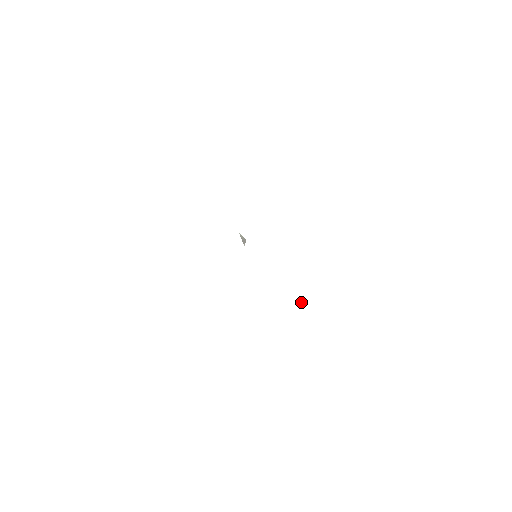
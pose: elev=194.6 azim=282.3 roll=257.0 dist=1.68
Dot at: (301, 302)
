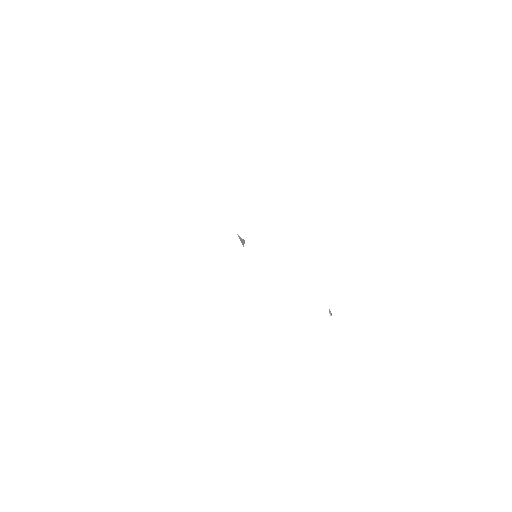
Dot at: (329, 313)
